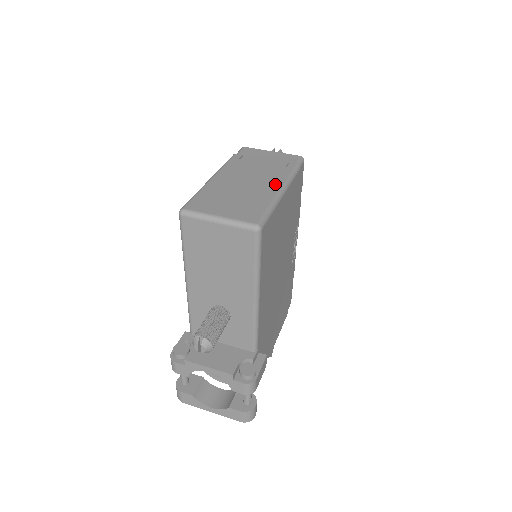
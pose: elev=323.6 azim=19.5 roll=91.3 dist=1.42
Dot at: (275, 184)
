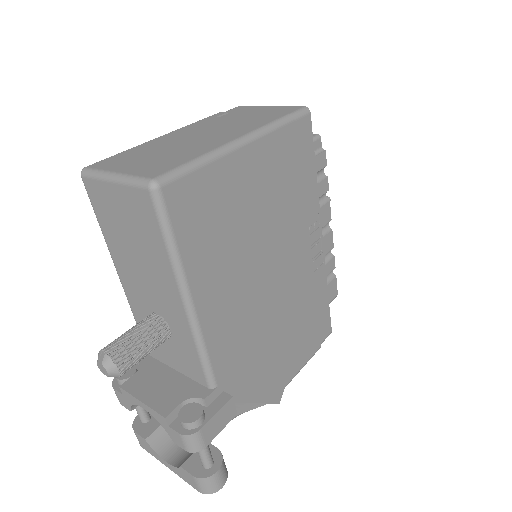
Dot at: (232, 135)
